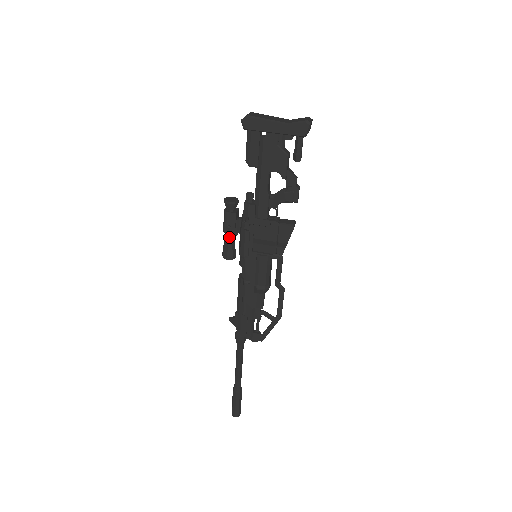
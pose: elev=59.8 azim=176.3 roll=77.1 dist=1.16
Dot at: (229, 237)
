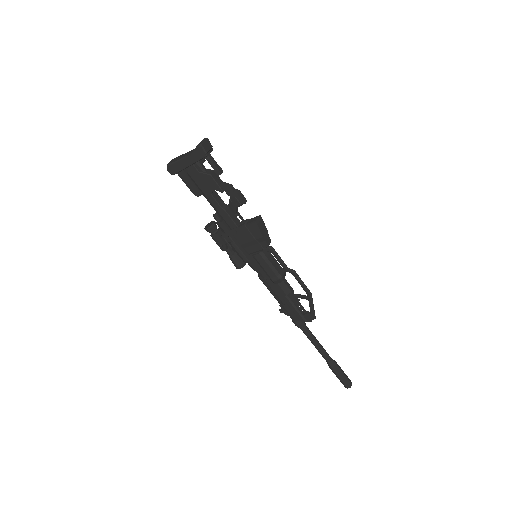
Dot at: (228, 252)
